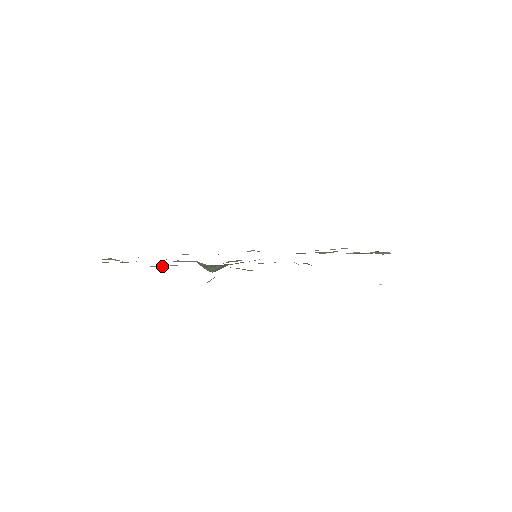
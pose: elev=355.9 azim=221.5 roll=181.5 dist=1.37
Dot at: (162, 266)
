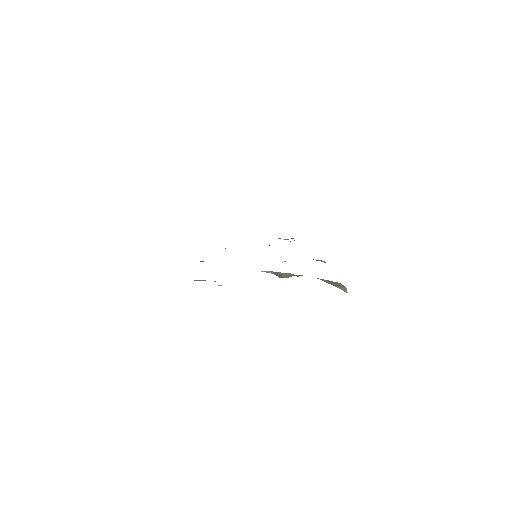
Dot at: occluded
